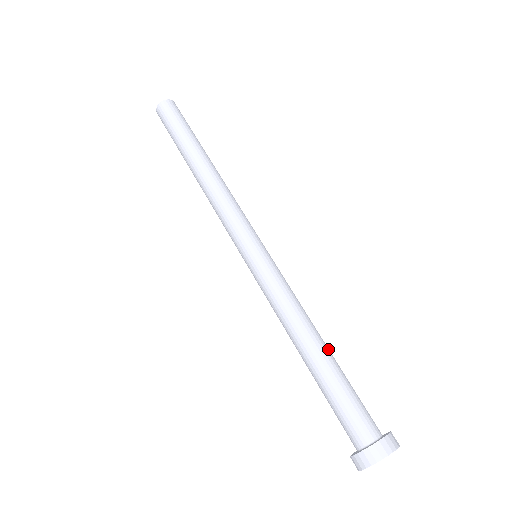
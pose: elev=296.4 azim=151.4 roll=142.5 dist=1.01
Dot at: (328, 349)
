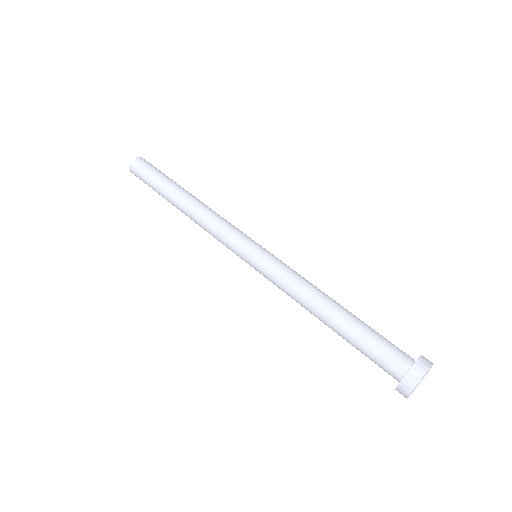
Dot at: (344, 308)
